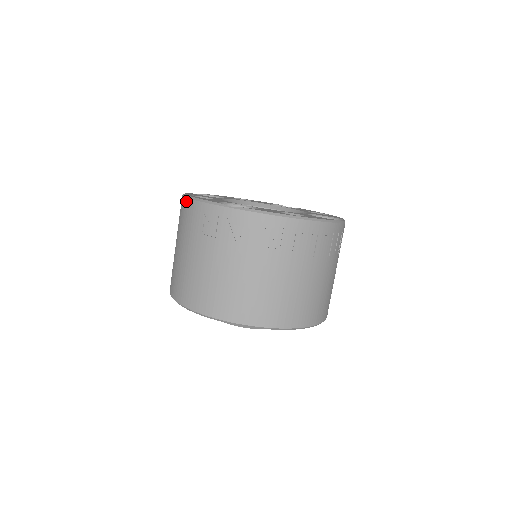
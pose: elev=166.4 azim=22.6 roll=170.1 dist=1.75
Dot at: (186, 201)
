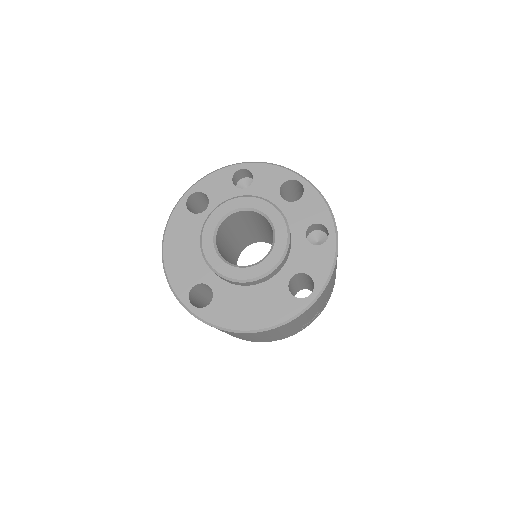
Dot at: occluded
